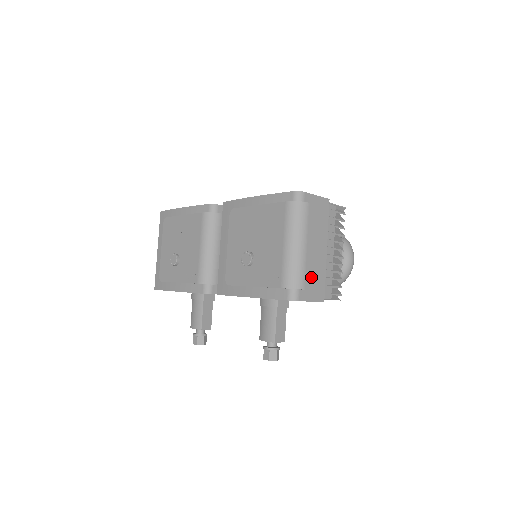
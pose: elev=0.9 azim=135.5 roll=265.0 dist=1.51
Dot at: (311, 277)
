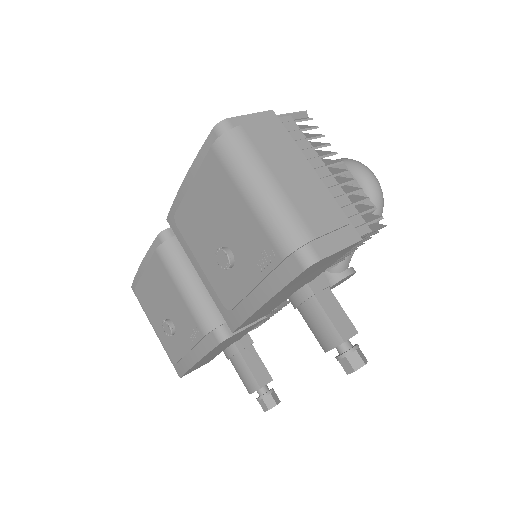
Dot at: (314, 216)
